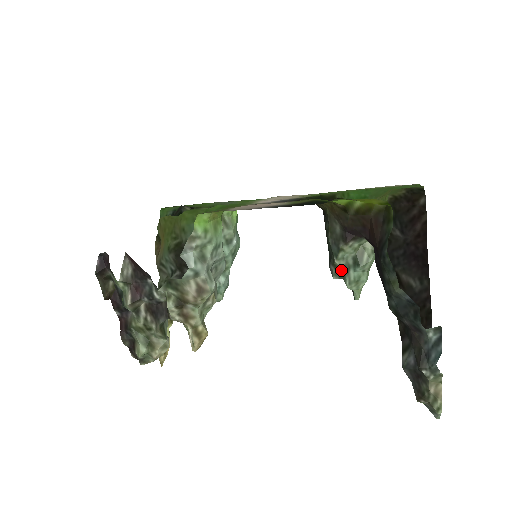
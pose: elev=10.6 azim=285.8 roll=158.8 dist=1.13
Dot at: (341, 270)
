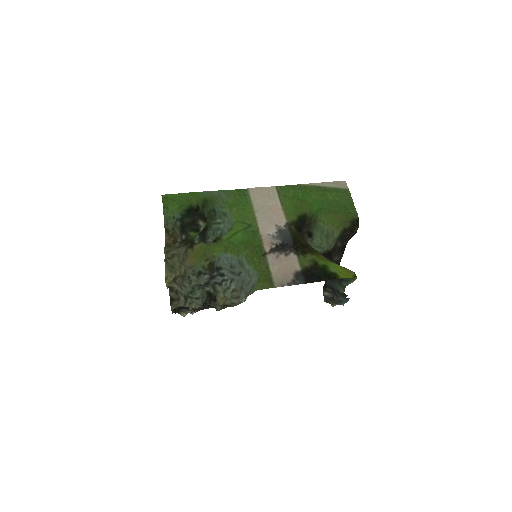
Dot at: occluded
